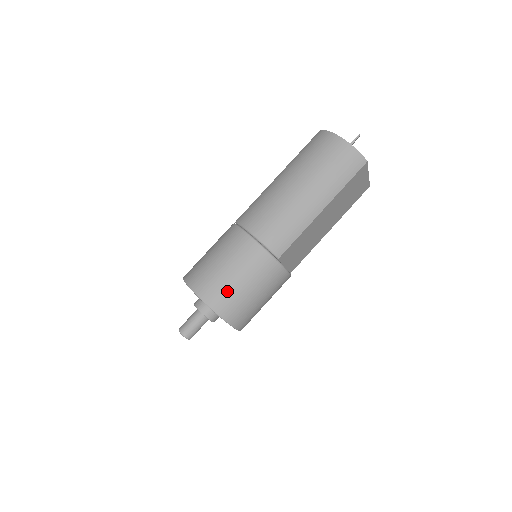
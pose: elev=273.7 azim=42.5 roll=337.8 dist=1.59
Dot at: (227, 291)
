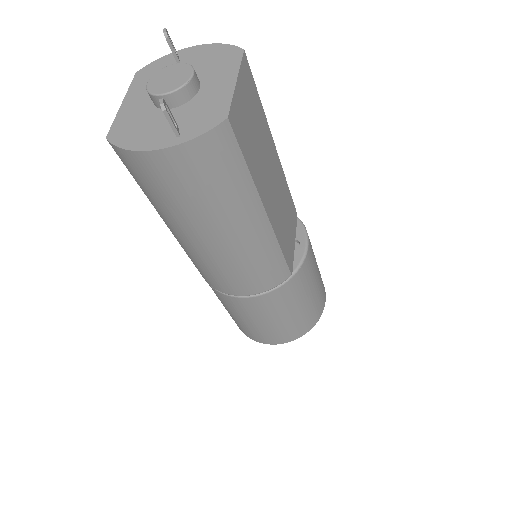
Dot at: (291, 327)
